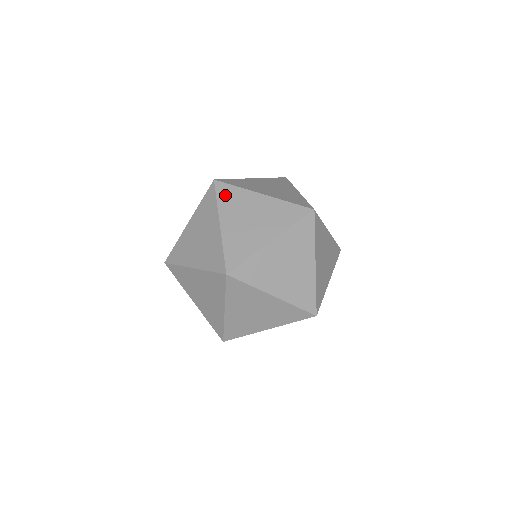
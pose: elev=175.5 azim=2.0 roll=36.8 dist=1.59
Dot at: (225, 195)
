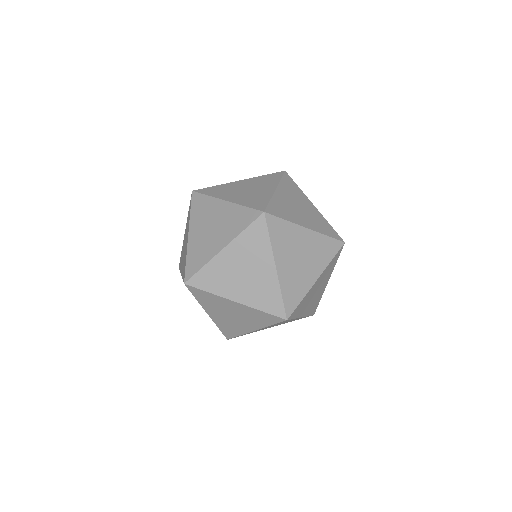
Dot at: (288, 182)
